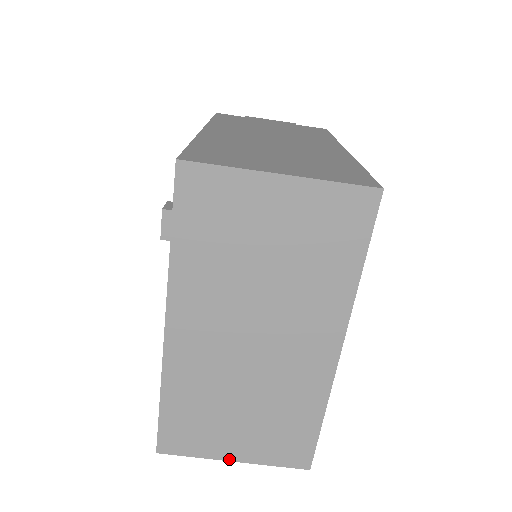
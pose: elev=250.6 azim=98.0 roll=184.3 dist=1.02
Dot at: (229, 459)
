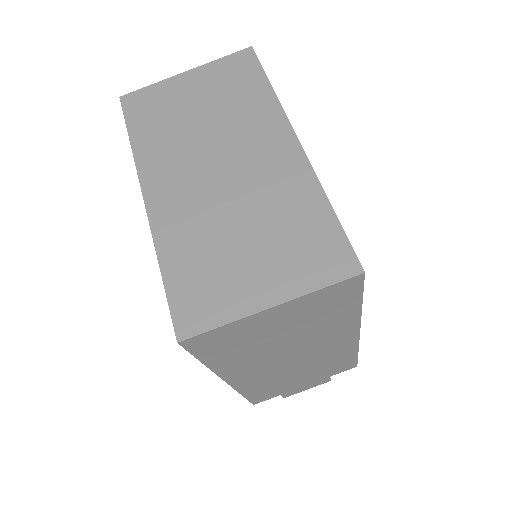
Dot at: (264, 307)
